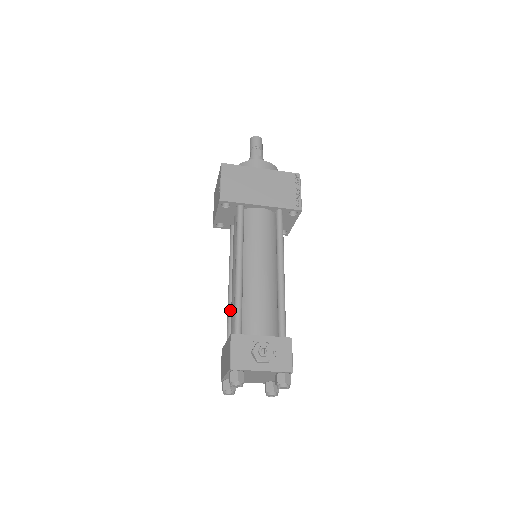
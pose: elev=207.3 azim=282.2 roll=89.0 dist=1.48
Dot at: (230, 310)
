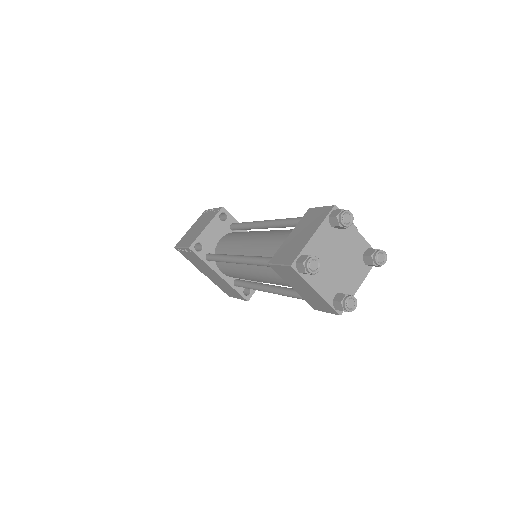
Dot at: (257, 256)
